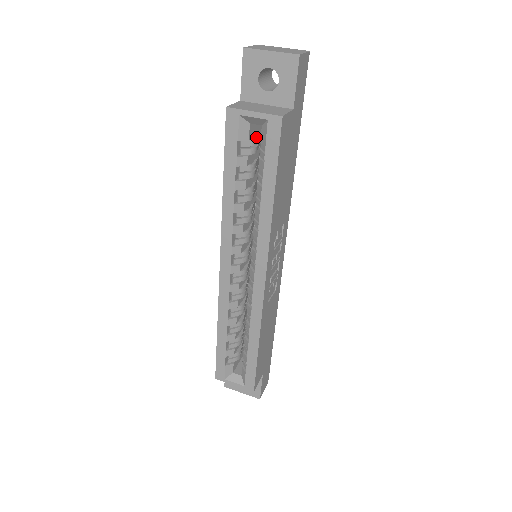
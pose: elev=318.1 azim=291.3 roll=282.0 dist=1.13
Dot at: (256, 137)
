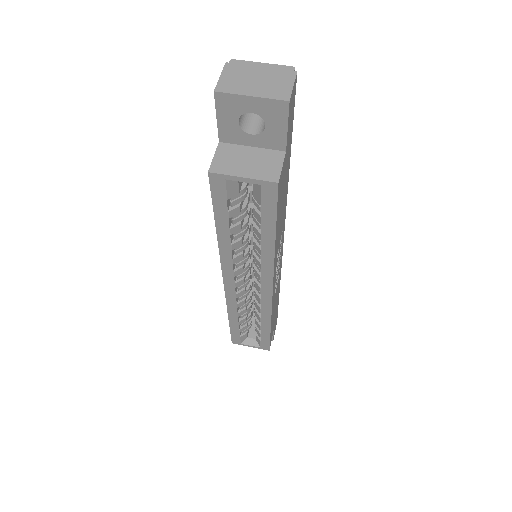
Dot at: occluded
